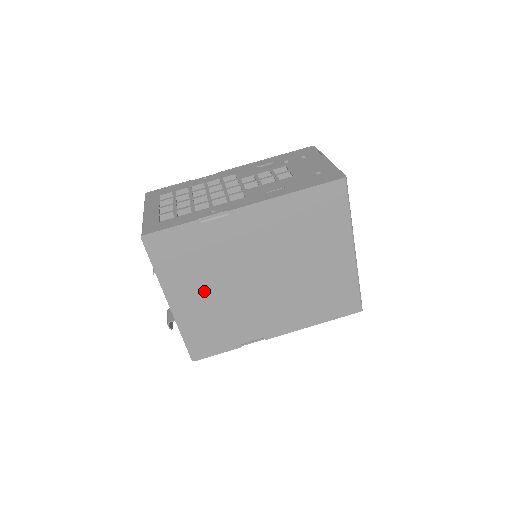
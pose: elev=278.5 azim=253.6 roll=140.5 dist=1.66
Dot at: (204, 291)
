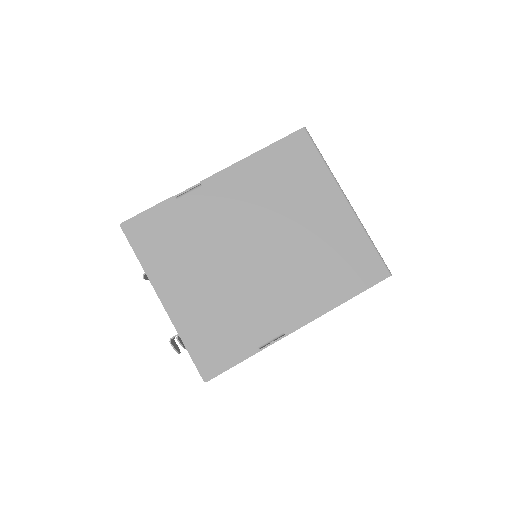
Dot at: (196, 278)
